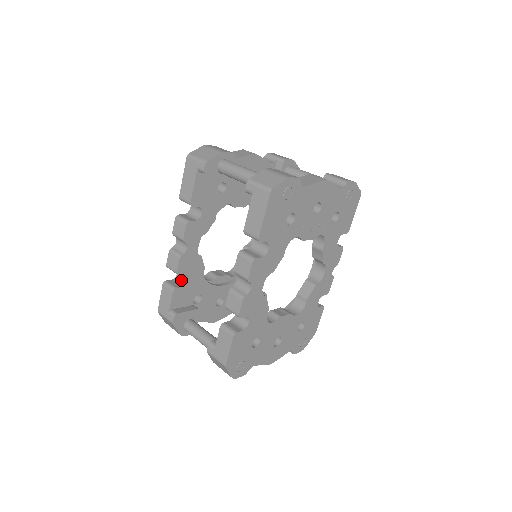
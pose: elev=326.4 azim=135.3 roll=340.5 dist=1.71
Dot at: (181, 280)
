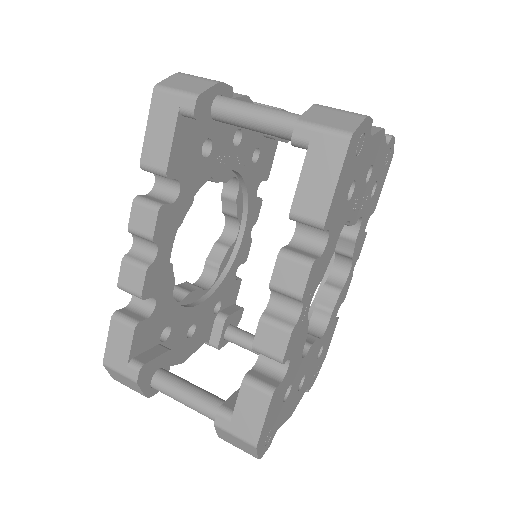
Dot at: (142, 307)
